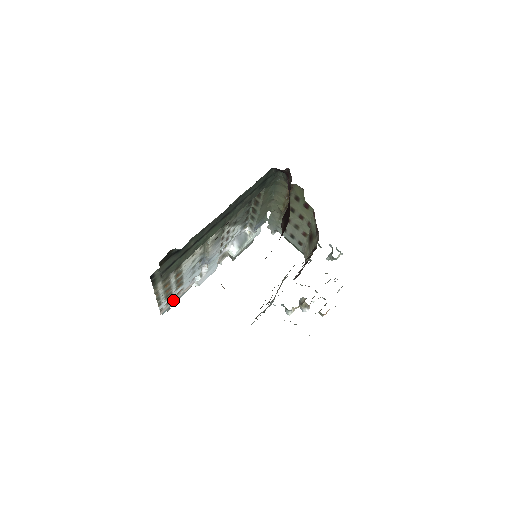
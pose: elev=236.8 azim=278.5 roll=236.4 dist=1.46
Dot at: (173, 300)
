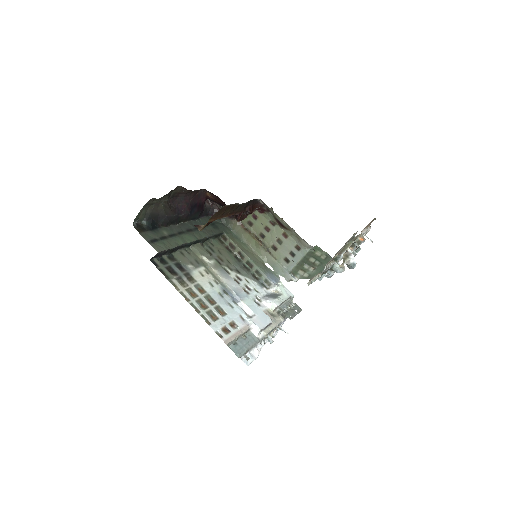
Dot at: (233, 335)
